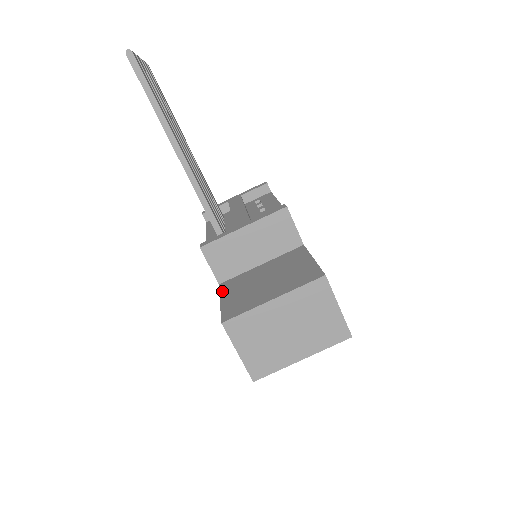
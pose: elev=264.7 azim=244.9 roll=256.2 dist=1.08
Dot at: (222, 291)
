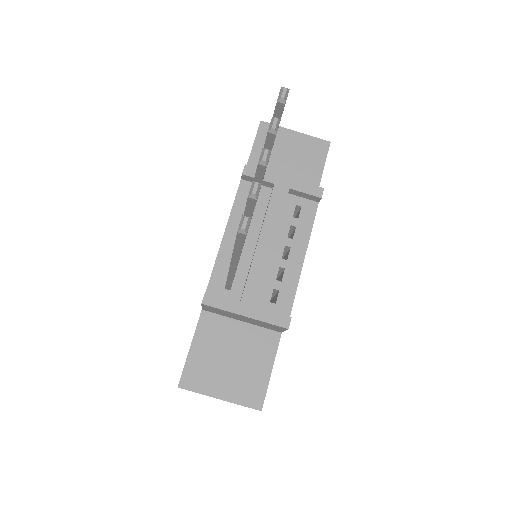
Dot at: (198, 329)
